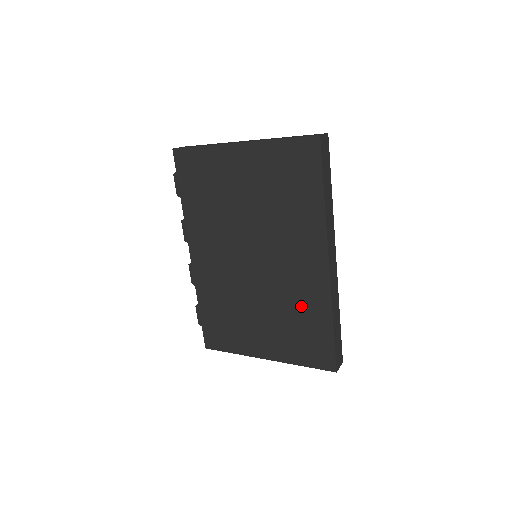
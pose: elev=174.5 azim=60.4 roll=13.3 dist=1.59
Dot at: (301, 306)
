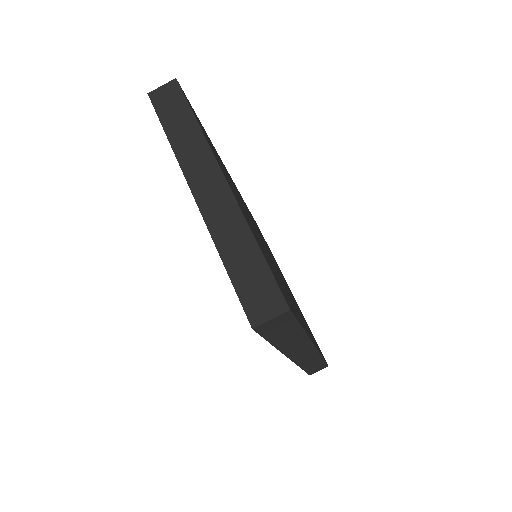
Dot at: occluded
